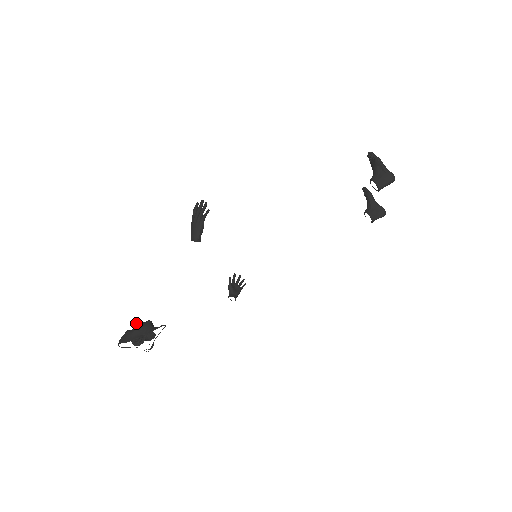
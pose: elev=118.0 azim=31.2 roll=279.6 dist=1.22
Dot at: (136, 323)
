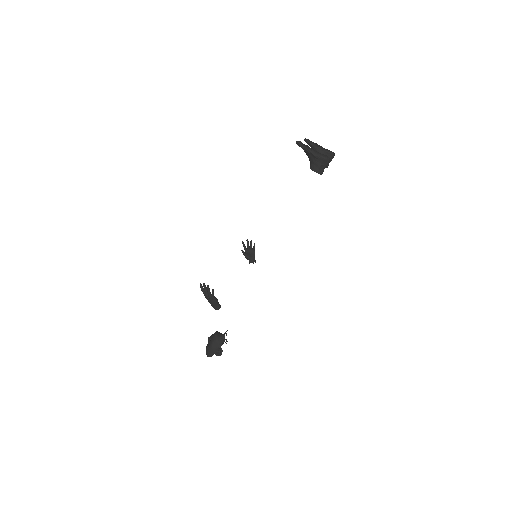
Dot at: (208, 338)
